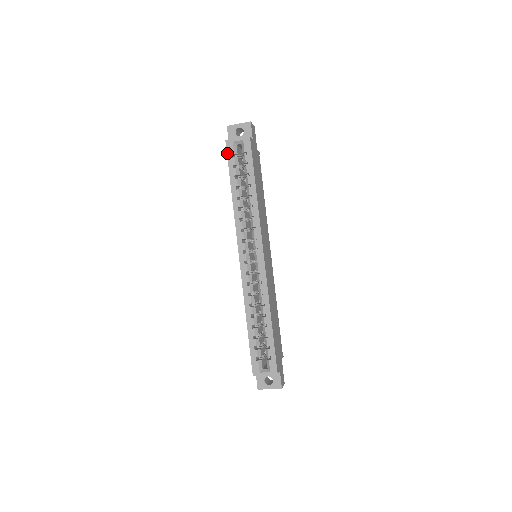
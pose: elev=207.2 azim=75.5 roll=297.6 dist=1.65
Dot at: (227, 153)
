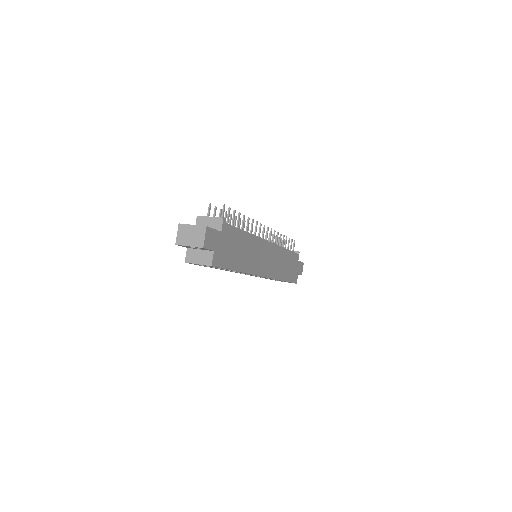
Dot at: occluded
